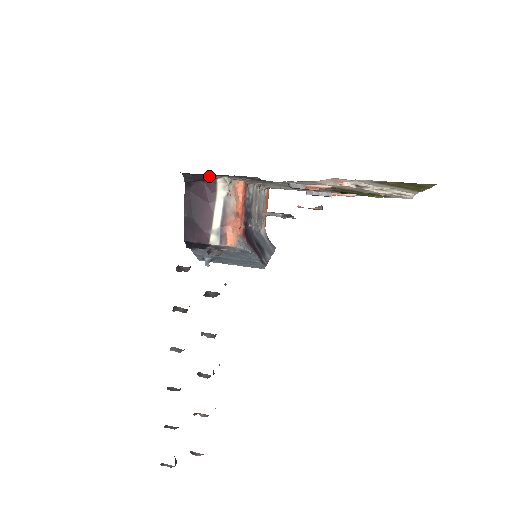
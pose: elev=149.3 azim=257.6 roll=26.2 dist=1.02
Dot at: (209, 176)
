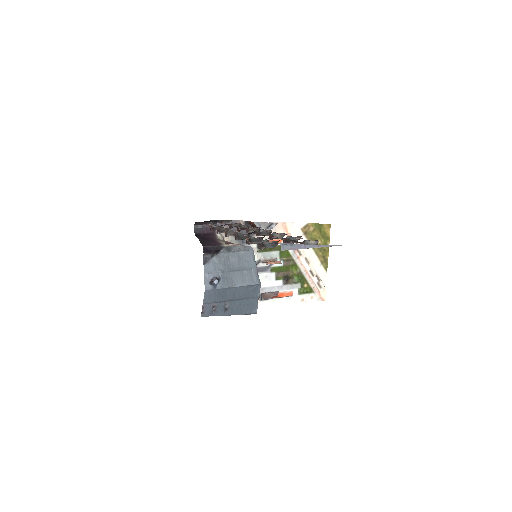
Dot at: occluded
